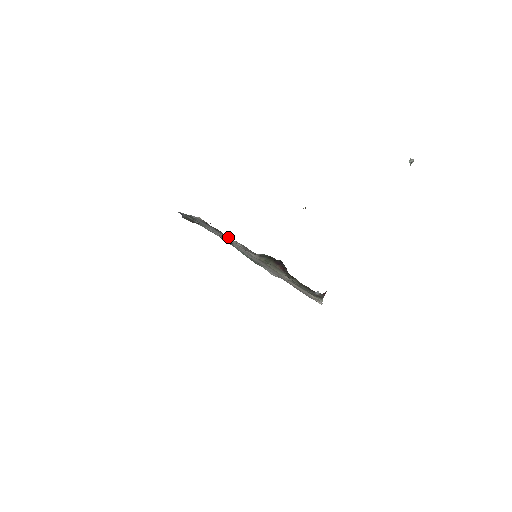
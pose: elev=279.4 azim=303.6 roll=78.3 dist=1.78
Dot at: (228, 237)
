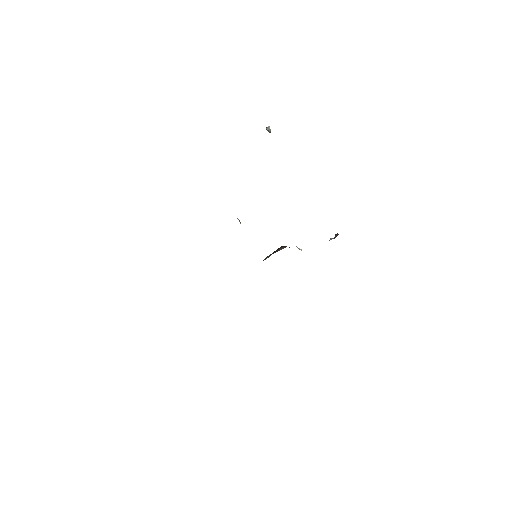
Dot at: occluded
